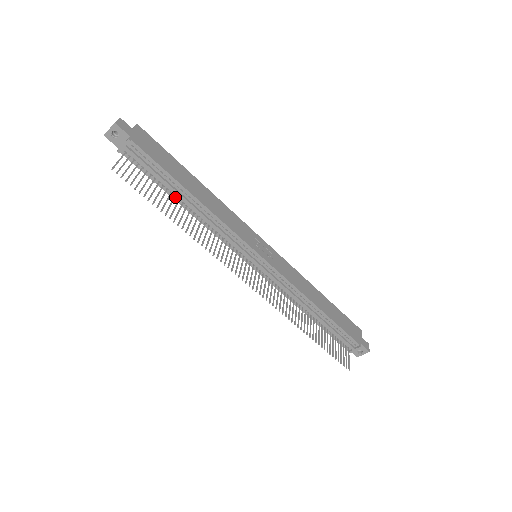
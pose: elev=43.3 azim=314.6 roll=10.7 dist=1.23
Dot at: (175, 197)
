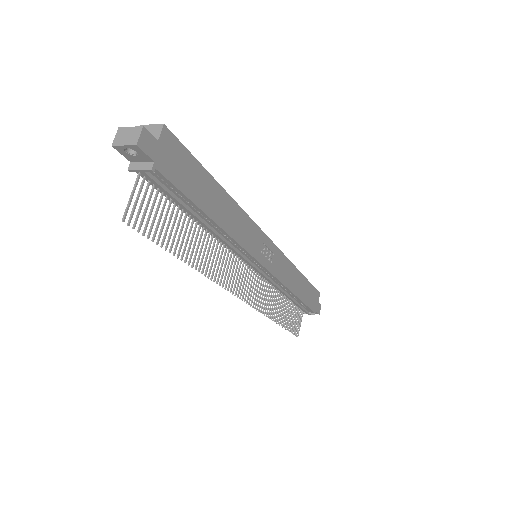
Dot at: (190, 215)
